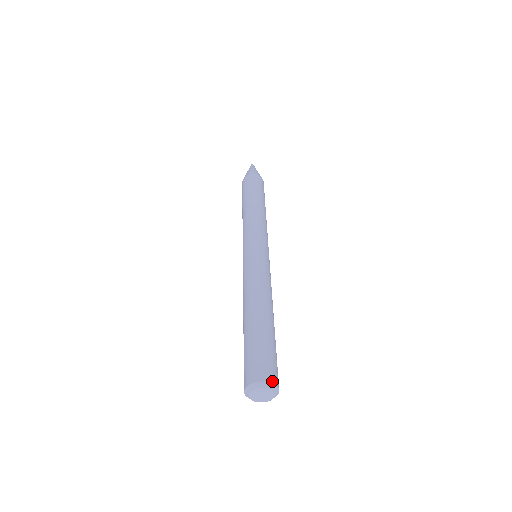
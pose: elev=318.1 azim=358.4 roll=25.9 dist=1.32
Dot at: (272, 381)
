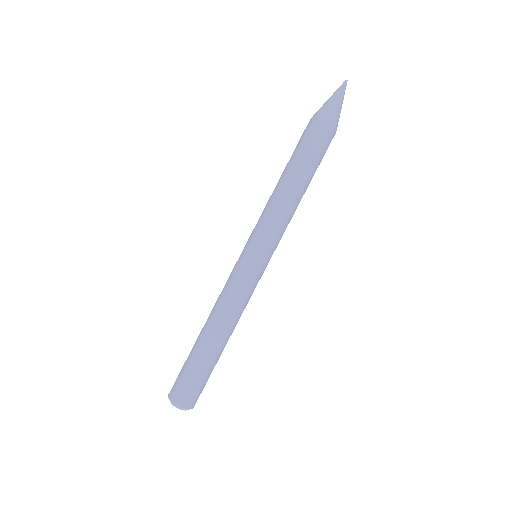
Dot at: (174, 401)
